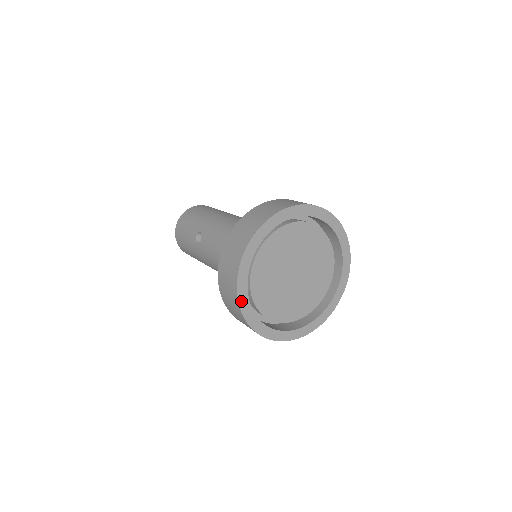
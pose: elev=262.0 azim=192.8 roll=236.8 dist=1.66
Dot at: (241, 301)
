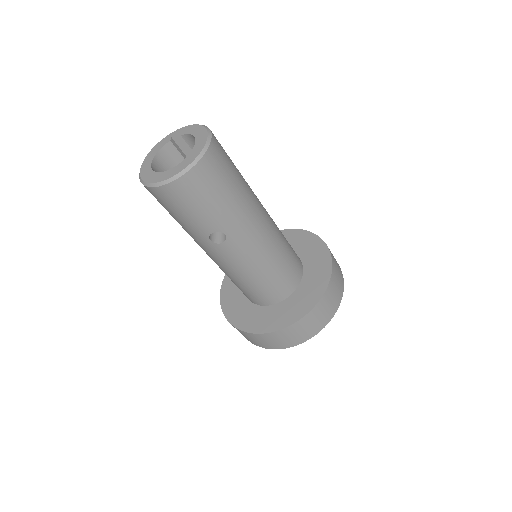
Dot at: occluded
